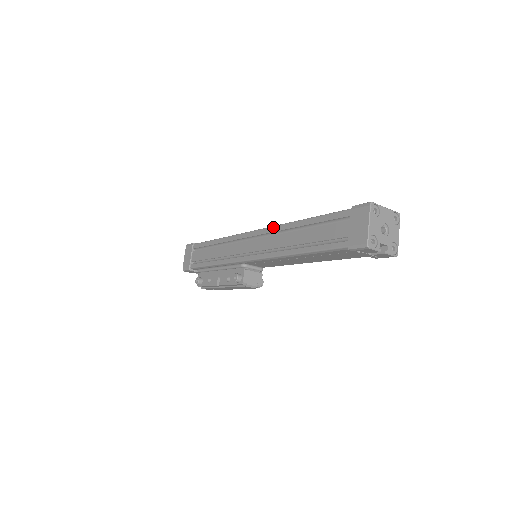
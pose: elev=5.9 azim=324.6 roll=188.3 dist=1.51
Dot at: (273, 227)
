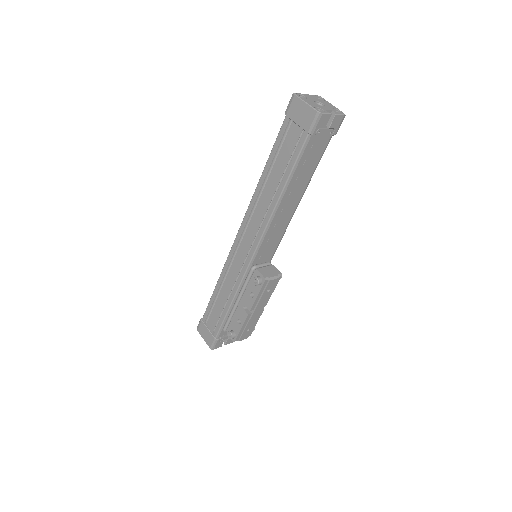
Dot at: (248, 209)
